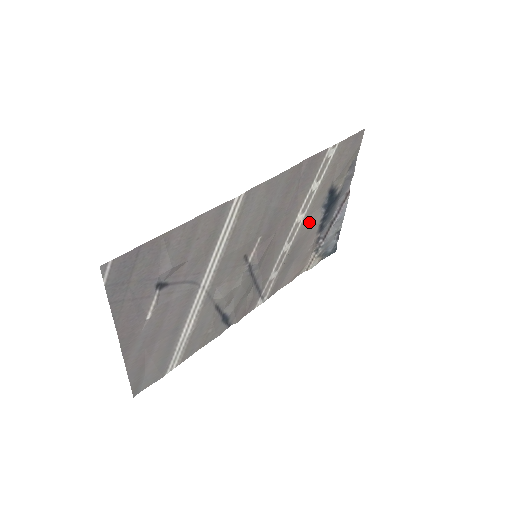
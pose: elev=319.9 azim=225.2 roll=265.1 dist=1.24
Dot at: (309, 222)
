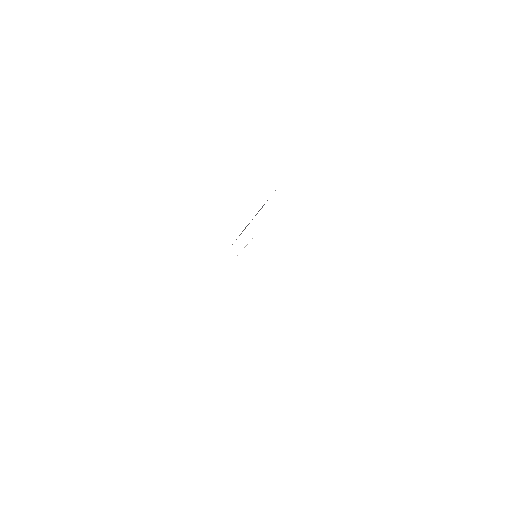
Dot at: occluded
